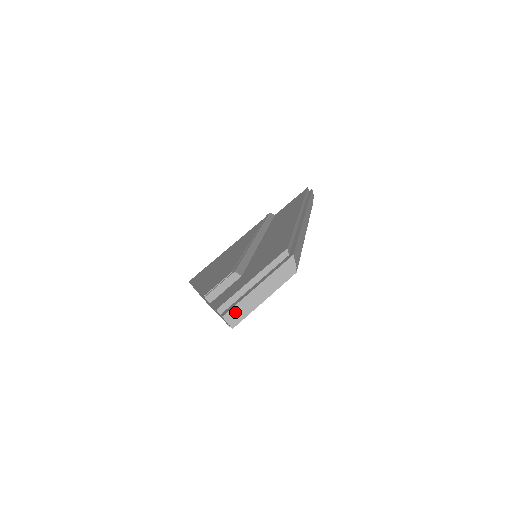
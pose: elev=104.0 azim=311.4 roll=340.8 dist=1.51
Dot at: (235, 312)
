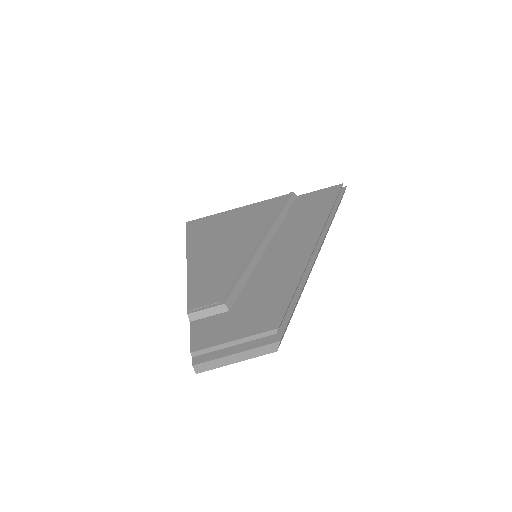
Dot at: (205, 366)
